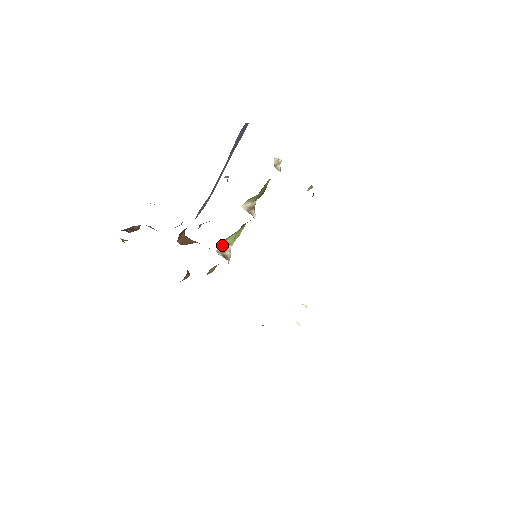
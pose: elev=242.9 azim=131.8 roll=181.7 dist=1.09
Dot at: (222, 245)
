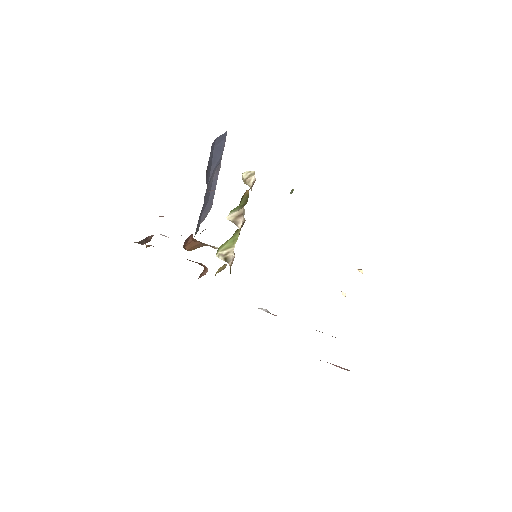
Dot at: (222, 249)
